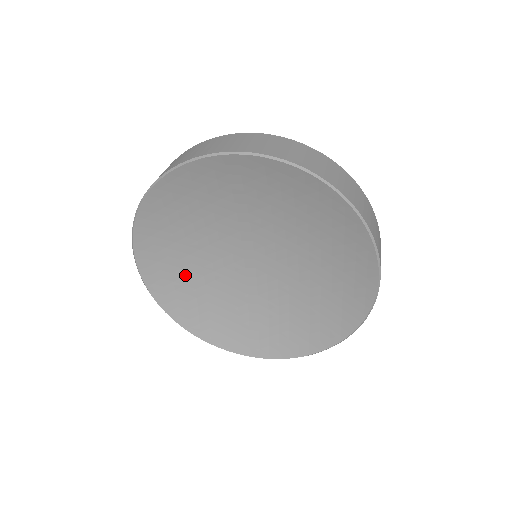
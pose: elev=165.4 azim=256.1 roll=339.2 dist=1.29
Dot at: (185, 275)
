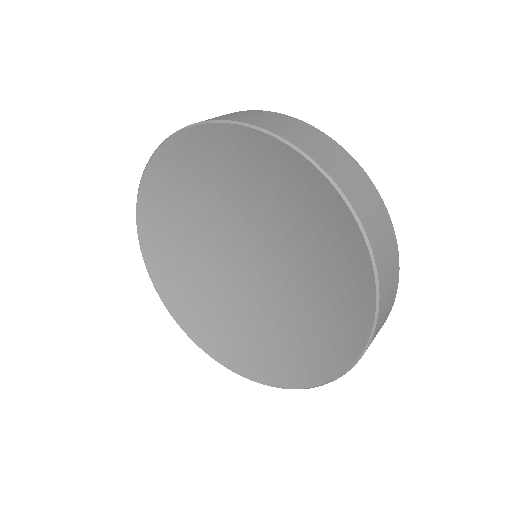
Dot at: (199, 293)
